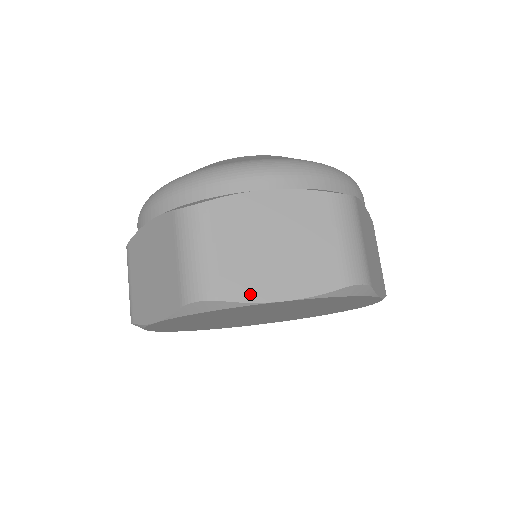
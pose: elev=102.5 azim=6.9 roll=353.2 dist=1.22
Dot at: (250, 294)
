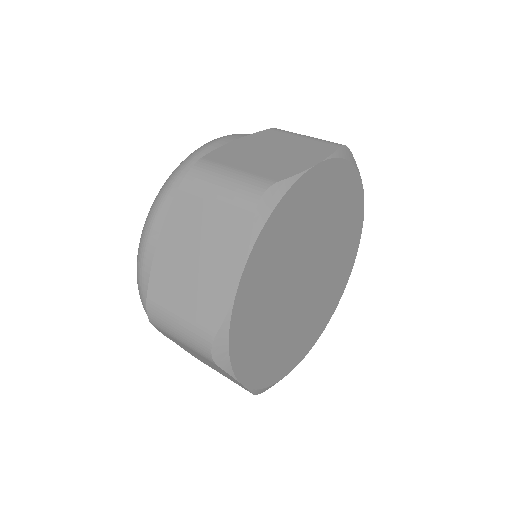
Dot at: occluded
